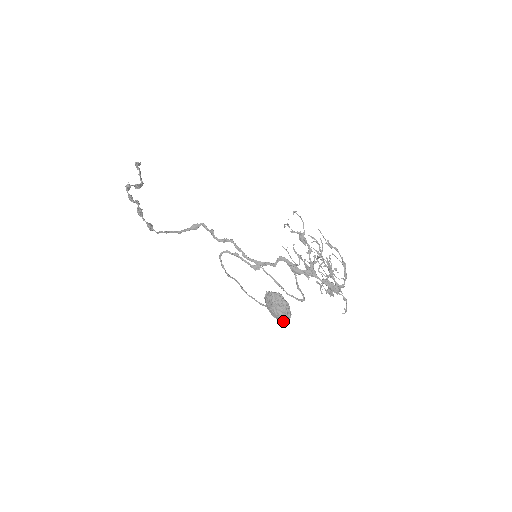
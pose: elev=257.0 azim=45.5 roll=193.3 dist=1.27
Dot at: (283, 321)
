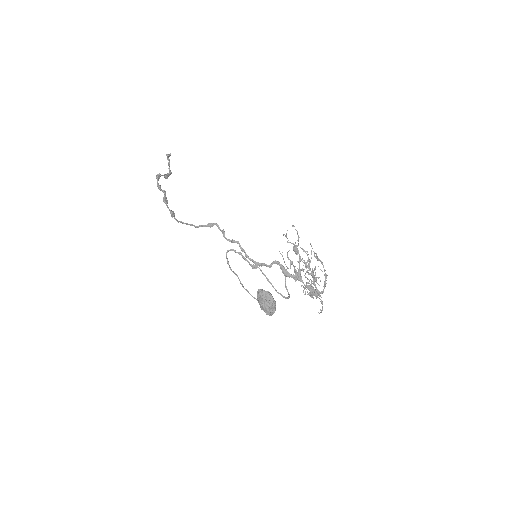
Dot at: (269, 314)
